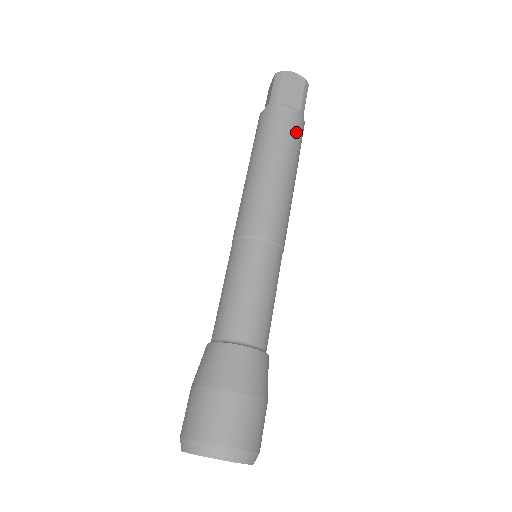
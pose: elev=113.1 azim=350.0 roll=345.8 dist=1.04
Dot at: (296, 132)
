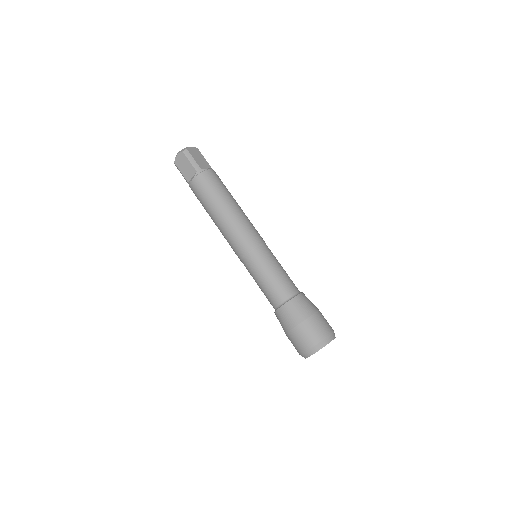
Dot at: (206, 187)
